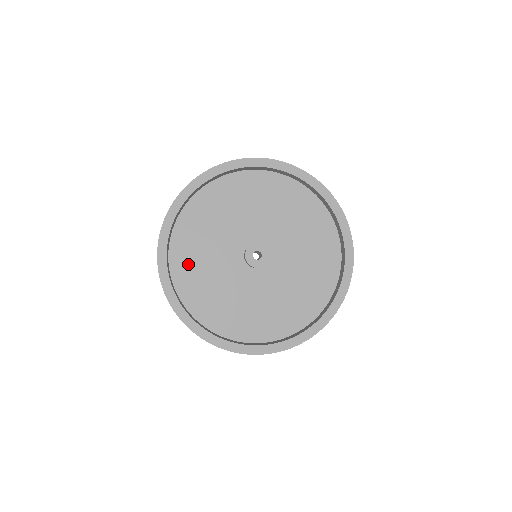
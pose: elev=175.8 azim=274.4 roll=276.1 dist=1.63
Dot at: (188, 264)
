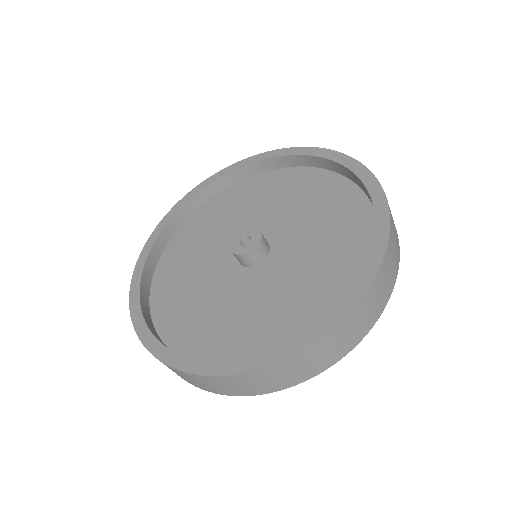
Dot at: (197, 228)
